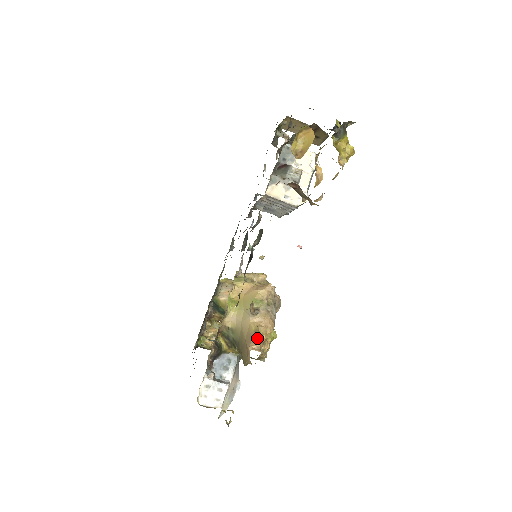
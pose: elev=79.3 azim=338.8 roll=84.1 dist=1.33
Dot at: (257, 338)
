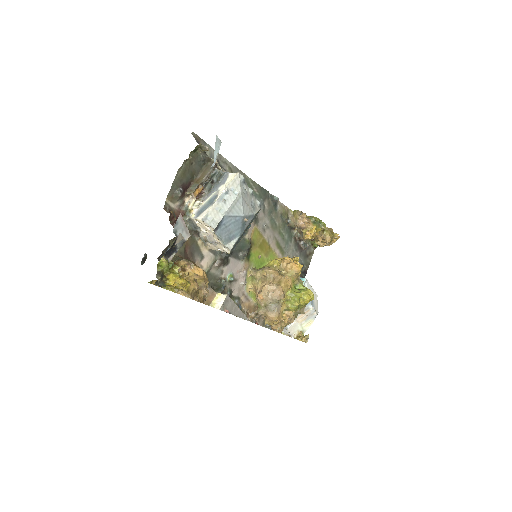
Dot at: occluded
